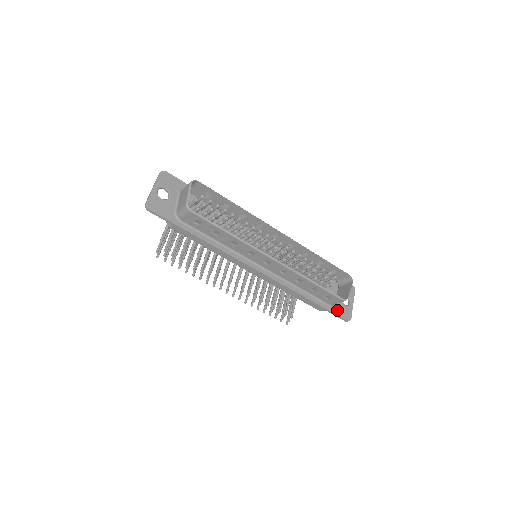
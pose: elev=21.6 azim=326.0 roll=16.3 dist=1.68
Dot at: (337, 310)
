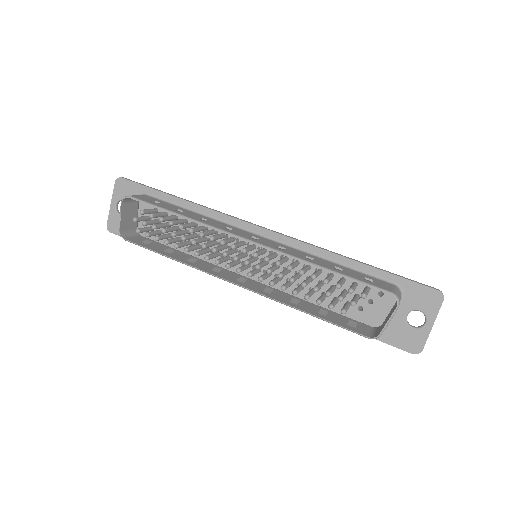
Dot at: (390, 336)
